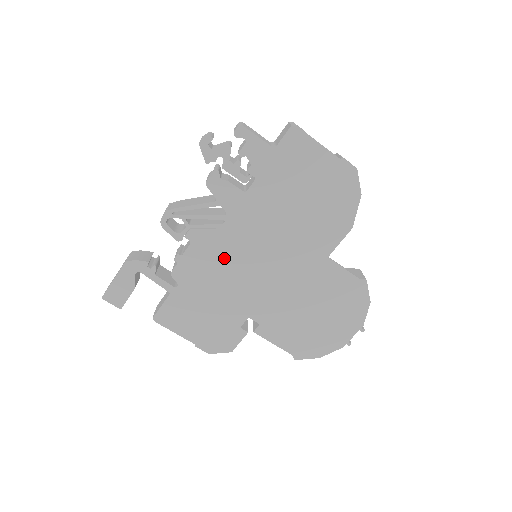
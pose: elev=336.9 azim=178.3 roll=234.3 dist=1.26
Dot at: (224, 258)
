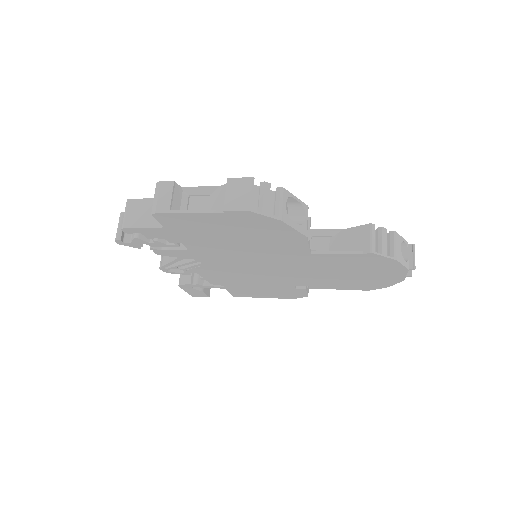
Dot at: (231, 273)
